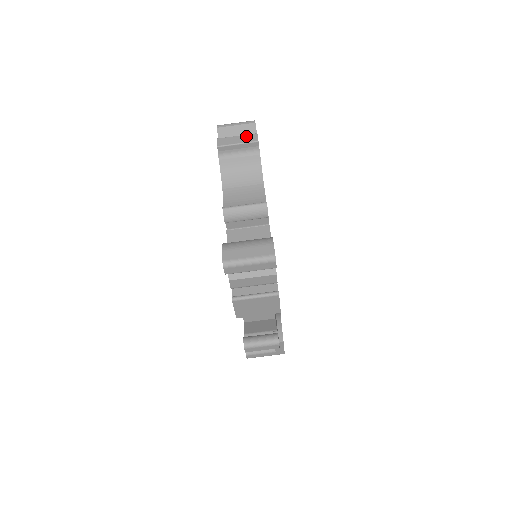
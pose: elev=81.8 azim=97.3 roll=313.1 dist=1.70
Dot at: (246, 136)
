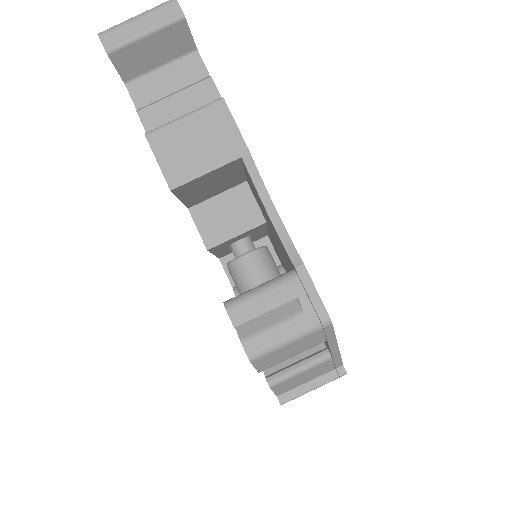
Dot at: occluded
